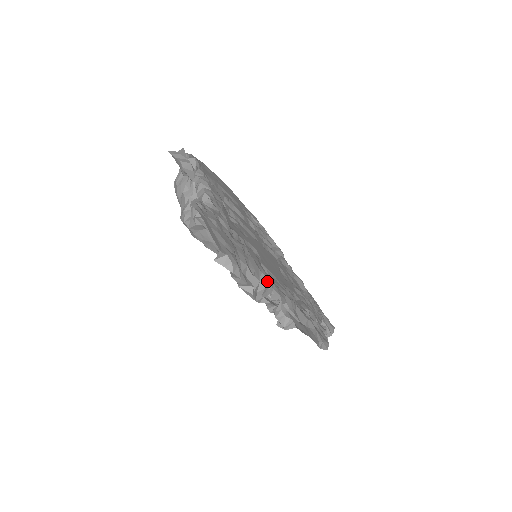
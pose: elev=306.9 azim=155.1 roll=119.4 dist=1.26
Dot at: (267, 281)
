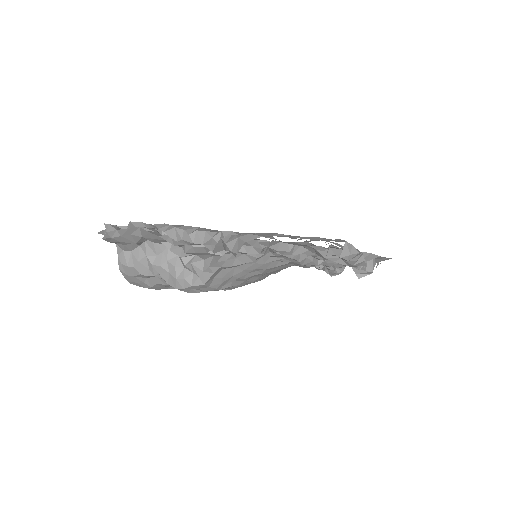
Dot at: occluded
